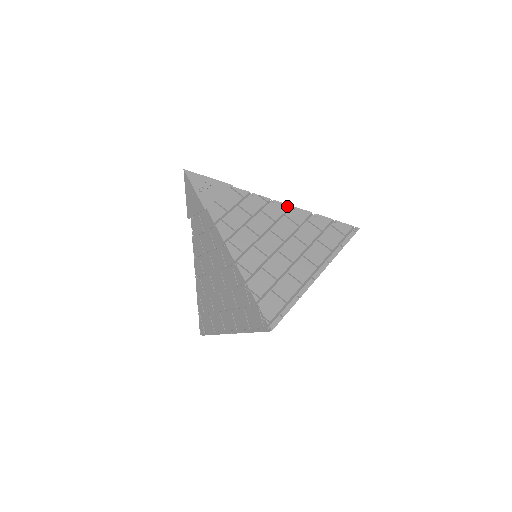
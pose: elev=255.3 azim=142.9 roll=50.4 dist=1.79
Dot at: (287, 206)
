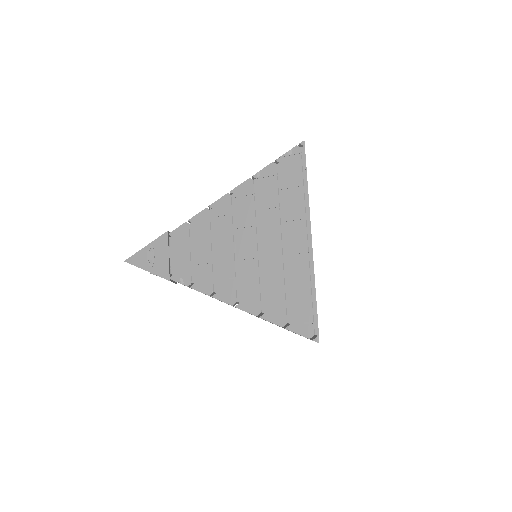
Dot at: occluded
